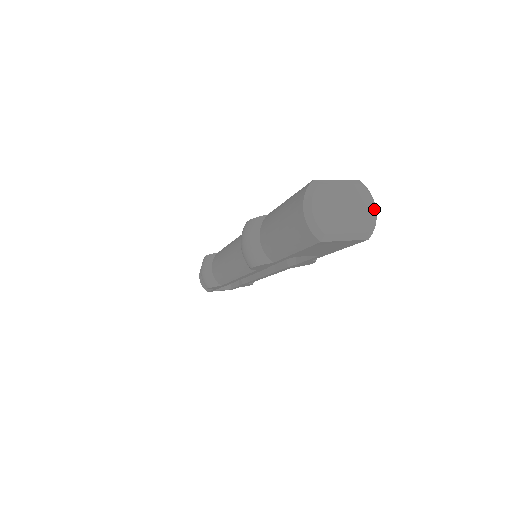
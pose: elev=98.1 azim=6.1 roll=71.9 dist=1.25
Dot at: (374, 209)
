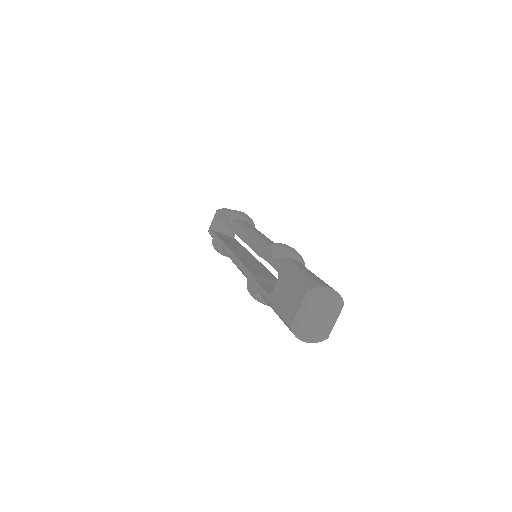
Dot at: (331, 295)
